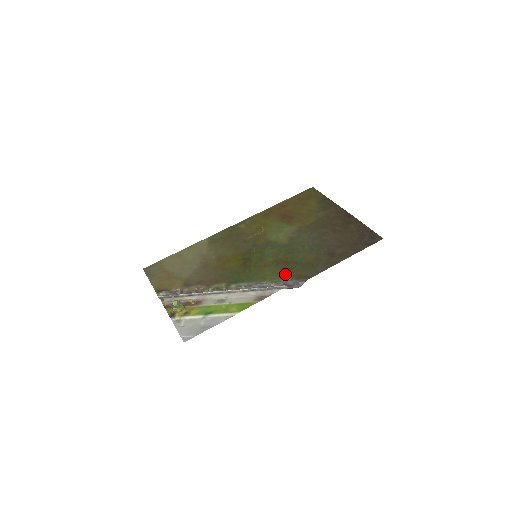
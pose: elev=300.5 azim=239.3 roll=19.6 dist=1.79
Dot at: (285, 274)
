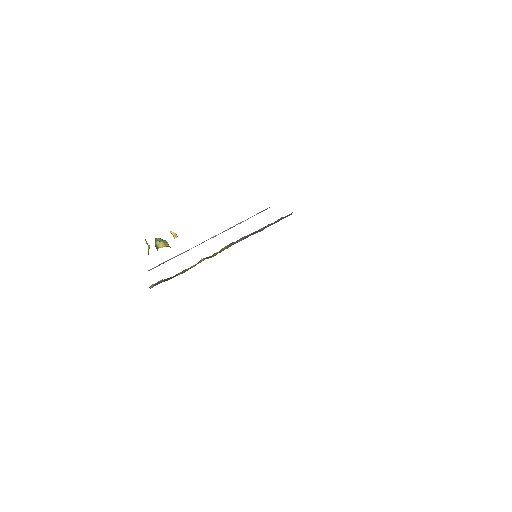
Dot at: occluded
